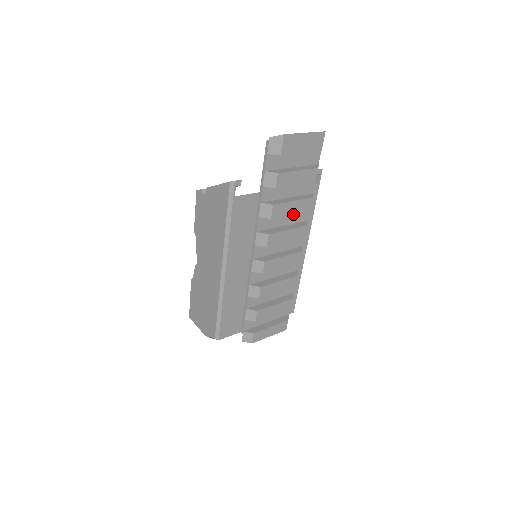
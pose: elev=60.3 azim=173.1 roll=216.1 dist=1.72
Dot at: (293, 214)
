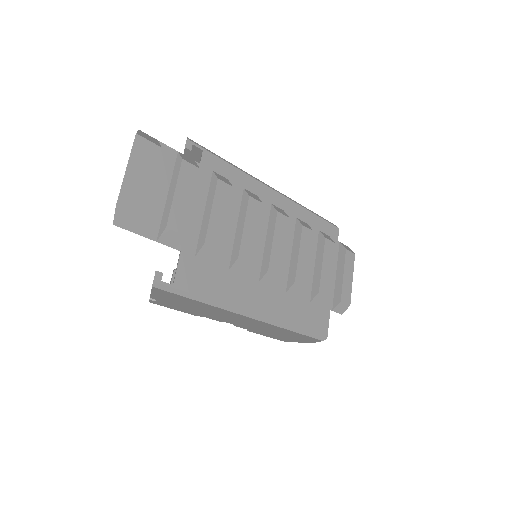
Dot at: occluded
